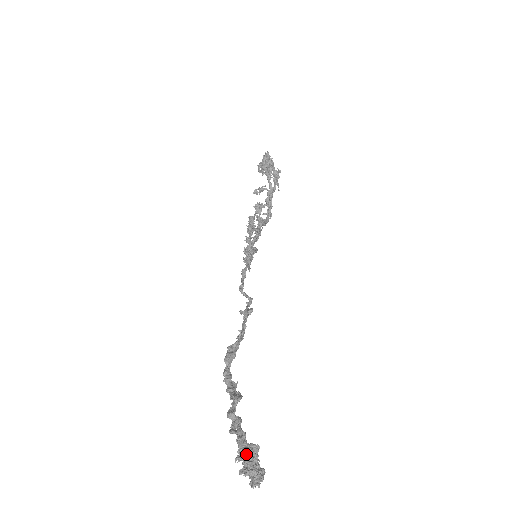
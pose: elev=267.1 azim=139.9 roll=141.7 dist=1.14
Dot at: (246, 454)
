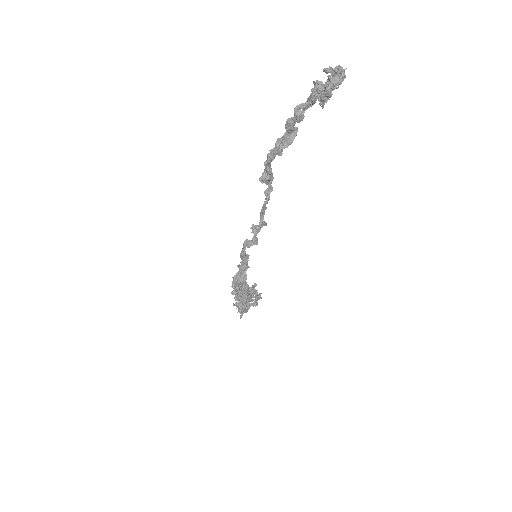
Dot at: occluded
